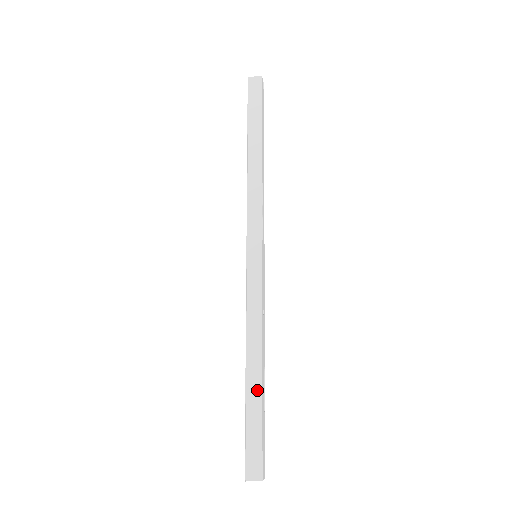
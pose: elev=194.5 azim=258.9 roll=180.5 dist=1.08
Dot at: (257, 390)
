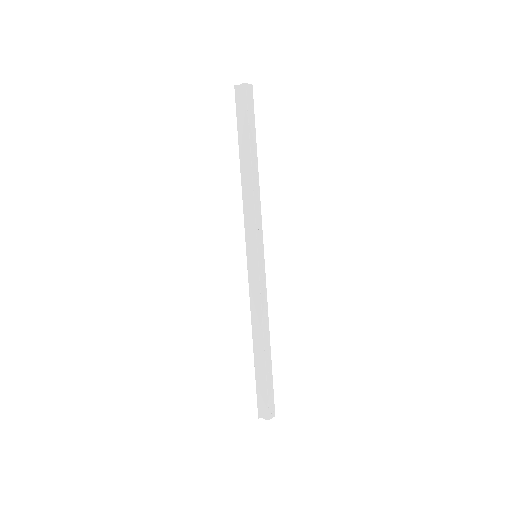
Dot at: (261, 360)
